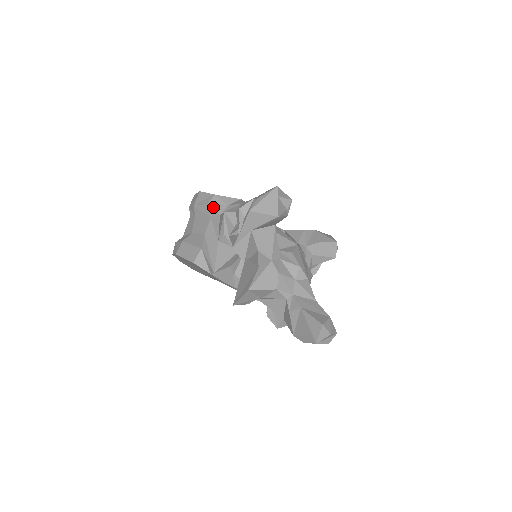
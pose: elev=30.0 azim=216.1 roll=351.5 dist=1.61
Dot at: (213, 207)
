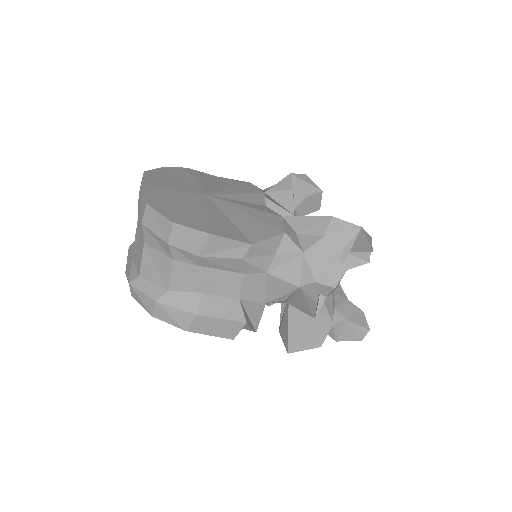
Dot at: (252, 263)
